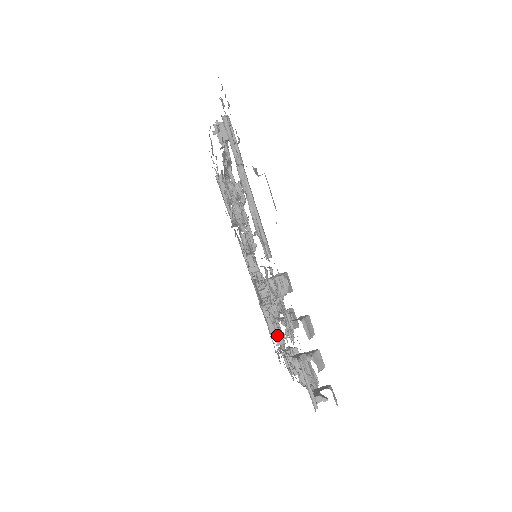
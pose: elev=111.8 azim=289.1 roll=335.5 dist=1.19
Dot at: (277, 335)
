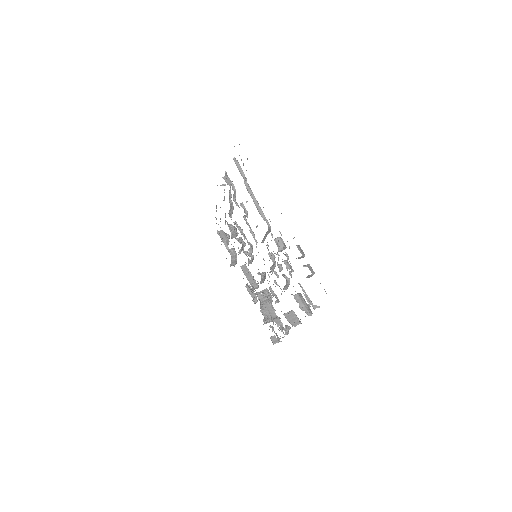
Dot at: (276, 320)
